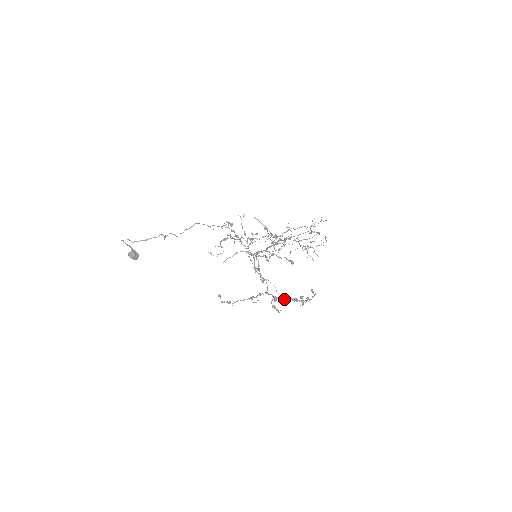
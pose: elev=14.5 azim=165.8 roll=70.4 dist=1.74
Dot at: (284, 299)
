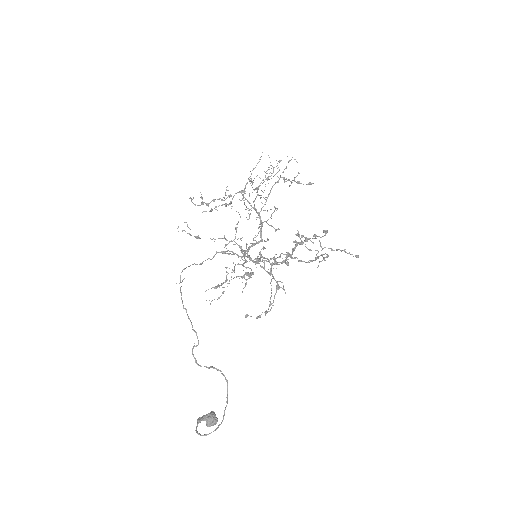
Dot at: (292, 254)
